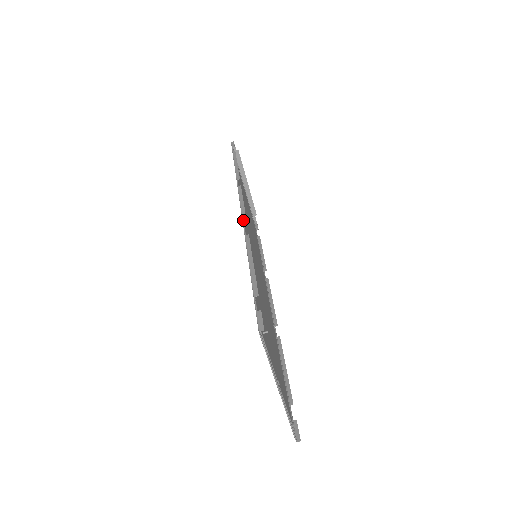
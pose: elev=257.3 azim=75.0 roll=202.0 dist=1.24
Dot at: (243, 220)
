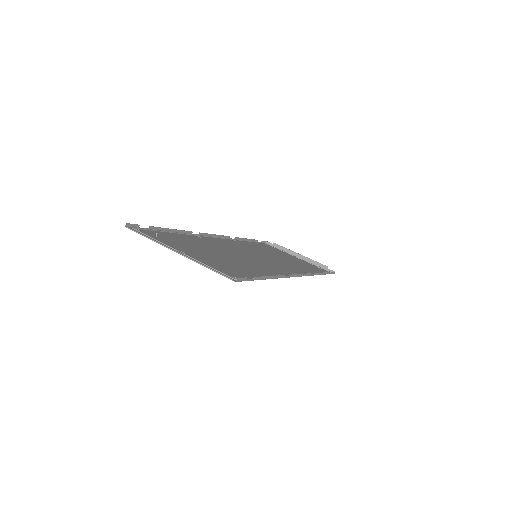
Dot at: (202, 235)
